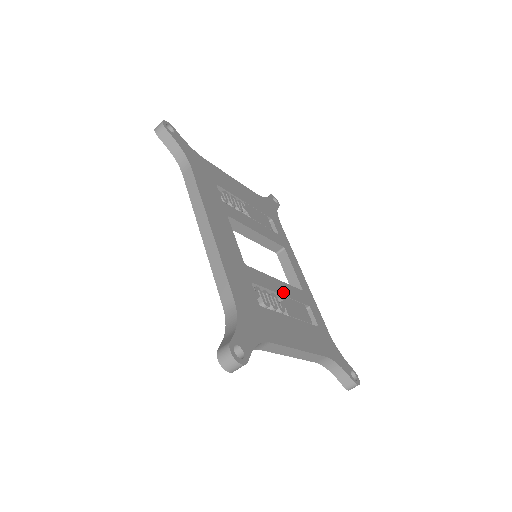
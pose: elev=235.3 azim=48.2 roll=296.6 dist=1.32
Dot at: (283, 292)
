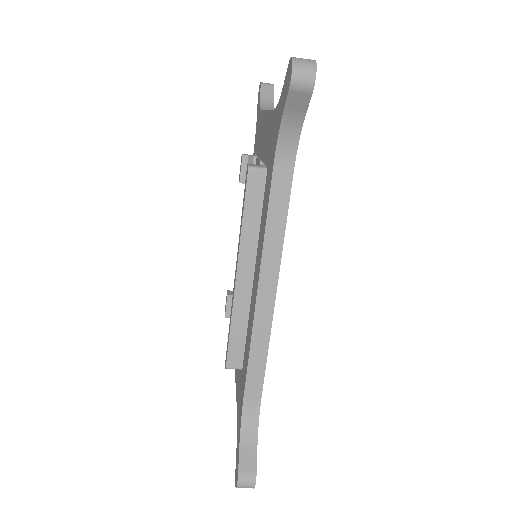
Dot at: occluded
